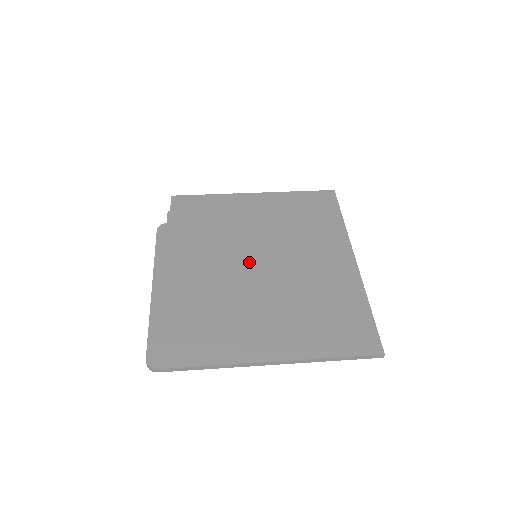
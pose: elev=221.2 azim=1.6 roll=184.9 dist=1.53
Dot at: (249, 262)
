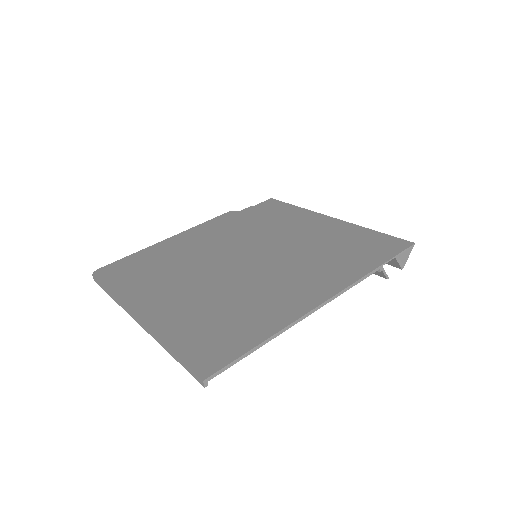
Dot at: (241, 255)
